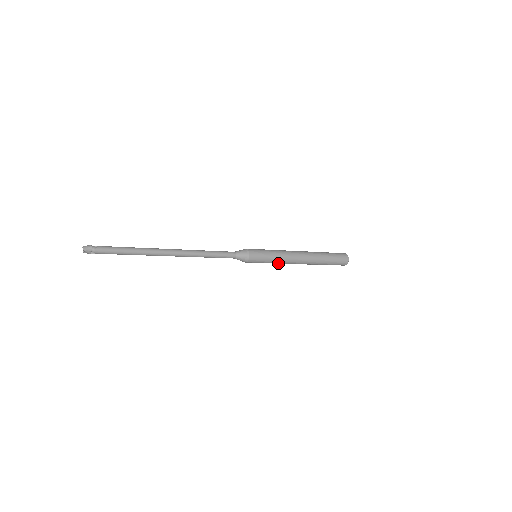
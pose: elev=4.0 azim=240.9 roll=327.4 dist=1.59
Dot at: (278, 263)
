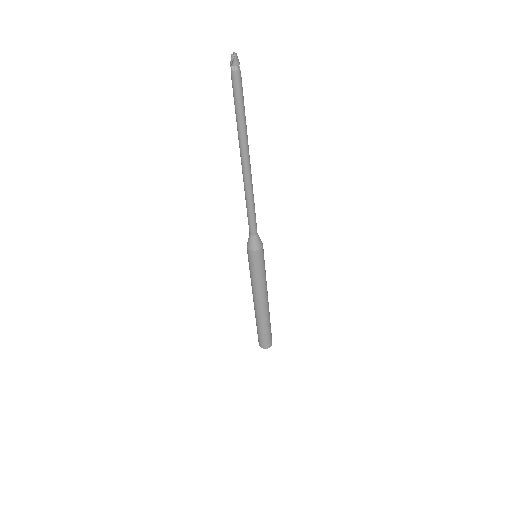
Dot at: (254, 282)
